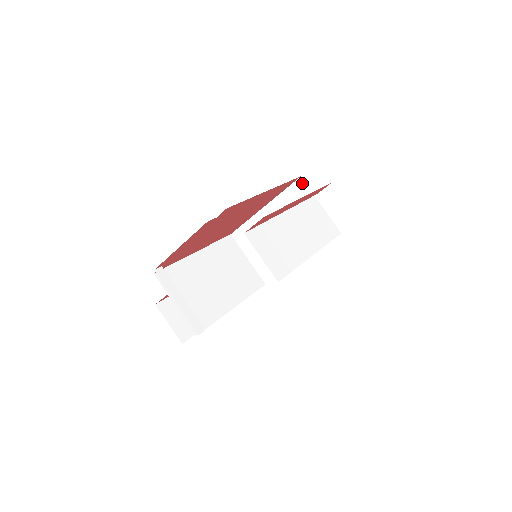
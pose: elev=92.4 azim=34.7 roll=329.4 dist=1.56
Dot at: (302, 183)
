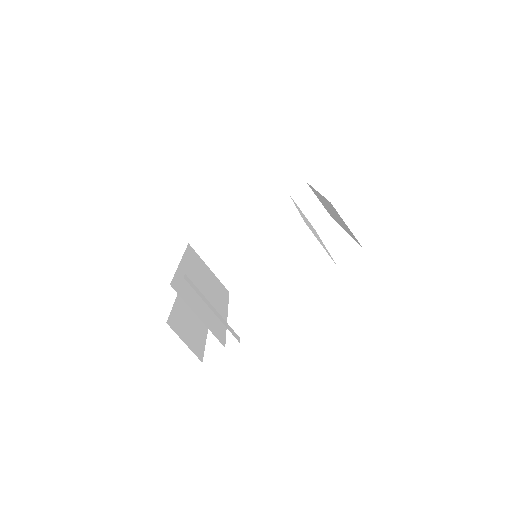
Dot at: (277, 183)
